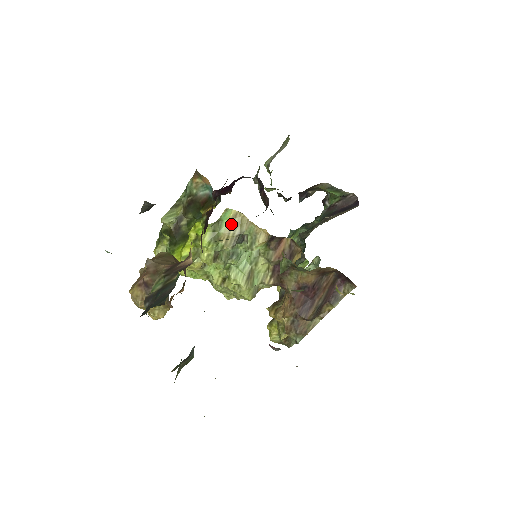
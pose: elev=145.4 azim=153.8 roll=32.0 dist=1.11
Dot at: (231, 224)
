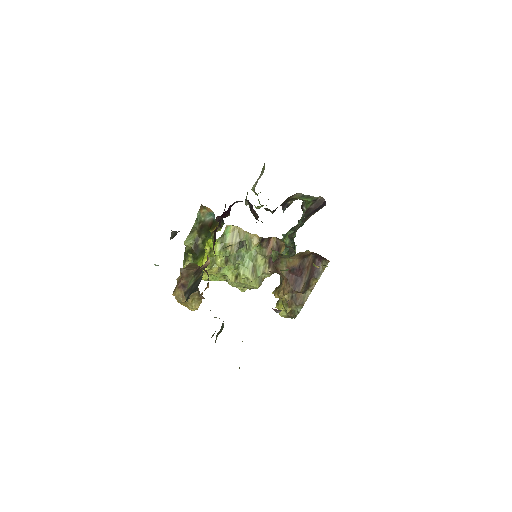
Dot at: (232, 236)
